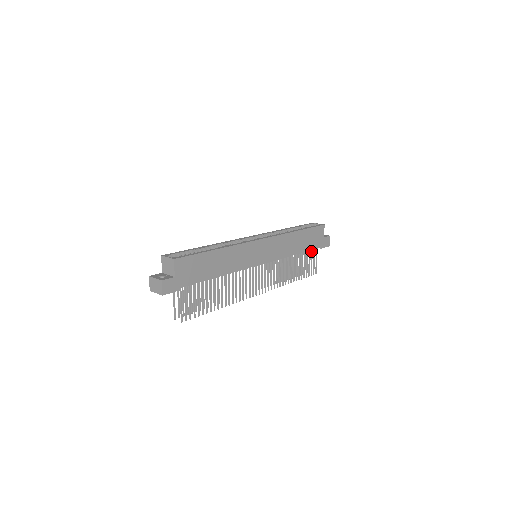
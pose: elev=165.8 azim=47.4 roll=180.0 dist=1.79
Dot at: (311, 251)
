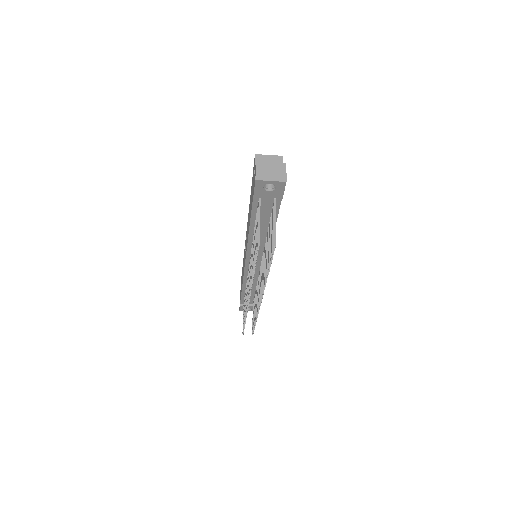
Dot at: (253, 303)
